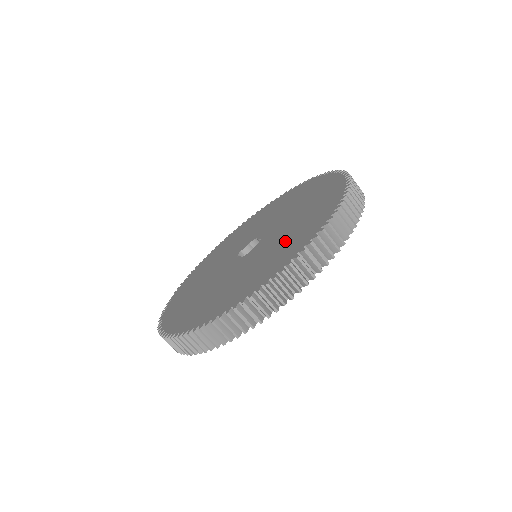
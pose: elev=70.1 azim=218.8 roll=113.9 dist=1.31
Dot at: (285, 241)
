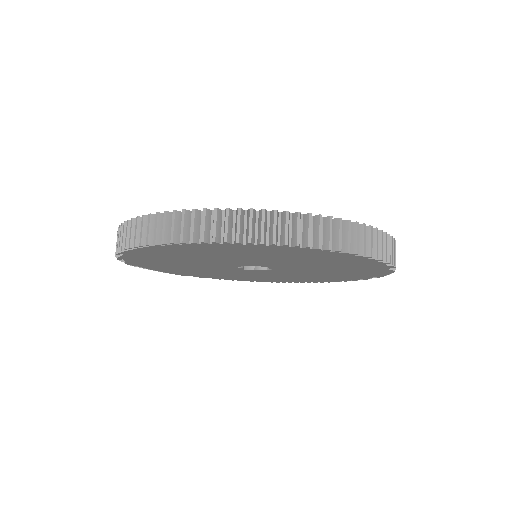
Dot at: occluded
